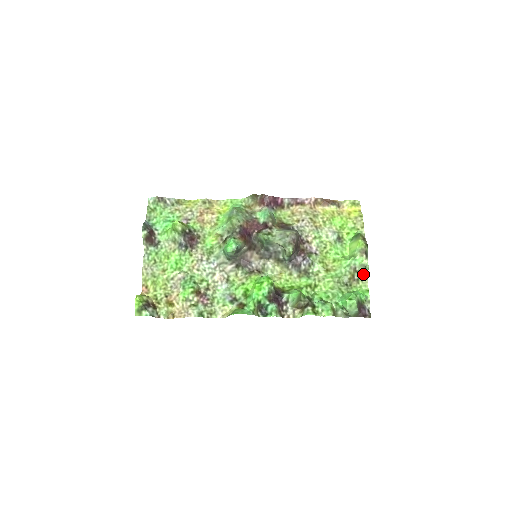
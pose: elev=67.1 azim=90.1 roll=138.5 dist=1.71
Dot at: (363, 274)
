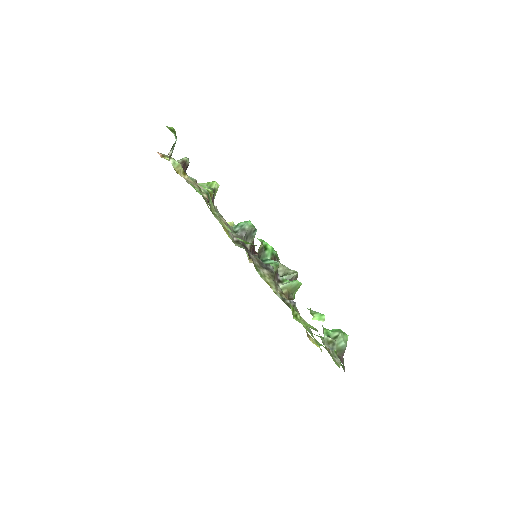
Dot at: (336, 358)
